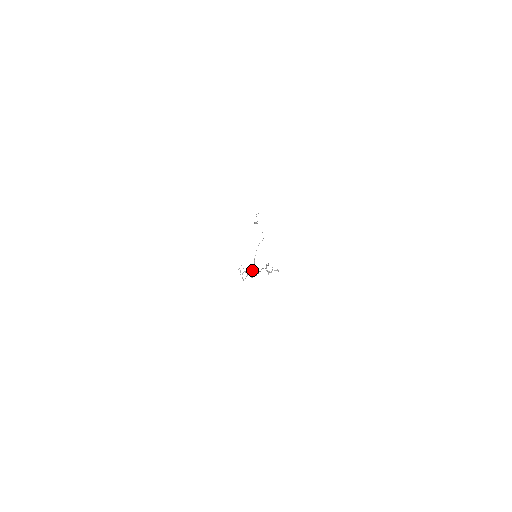
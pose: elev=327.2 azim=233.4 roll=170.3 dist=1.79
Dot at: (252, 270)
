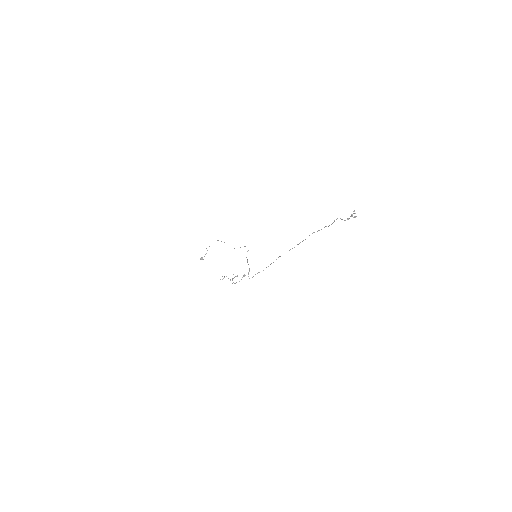
Dot at: (248, 272)
